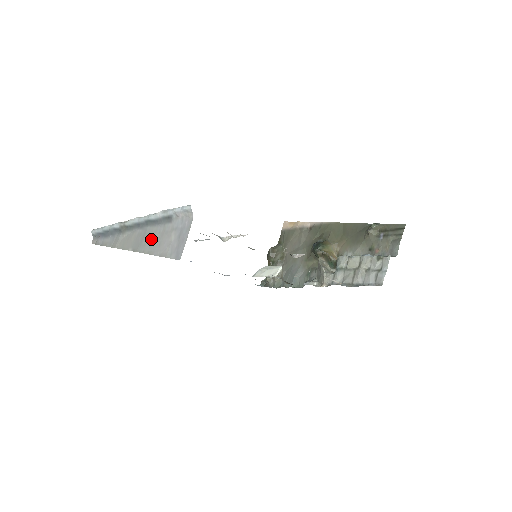
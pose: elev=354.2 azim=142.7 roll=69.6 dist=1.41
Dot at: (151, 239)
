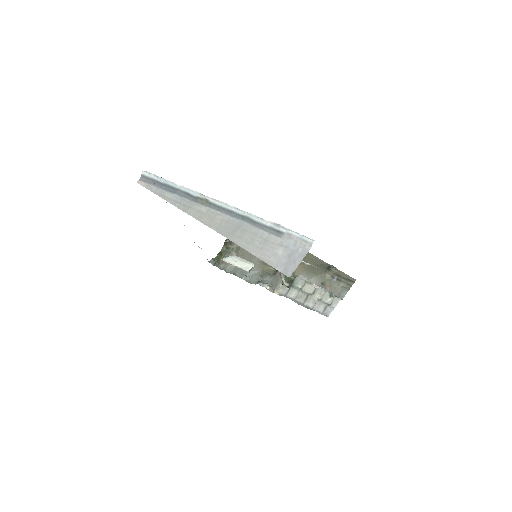
Dot at: (249, 237)
